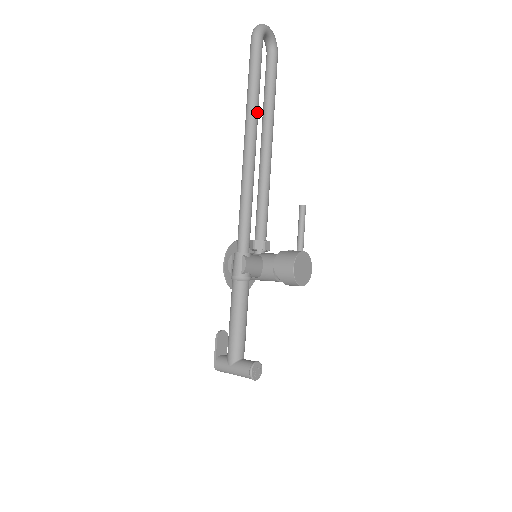
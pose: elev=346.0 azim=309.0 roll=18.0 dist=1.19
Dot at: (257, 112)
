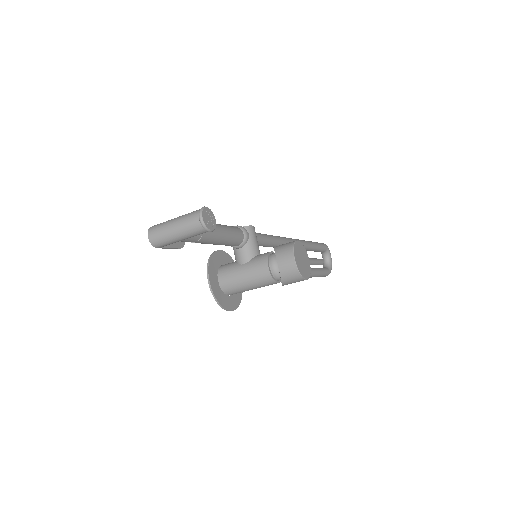
Dot at: (307, 245)
